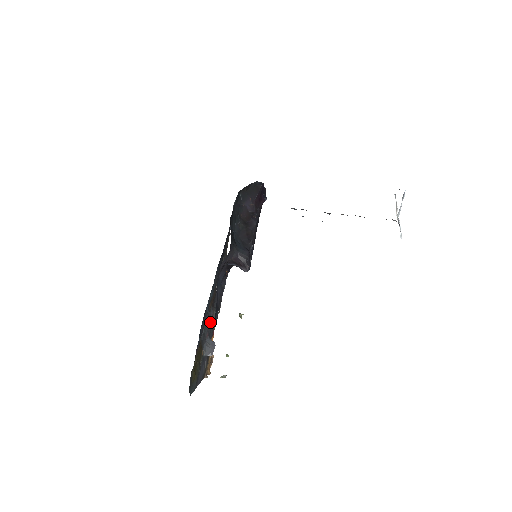
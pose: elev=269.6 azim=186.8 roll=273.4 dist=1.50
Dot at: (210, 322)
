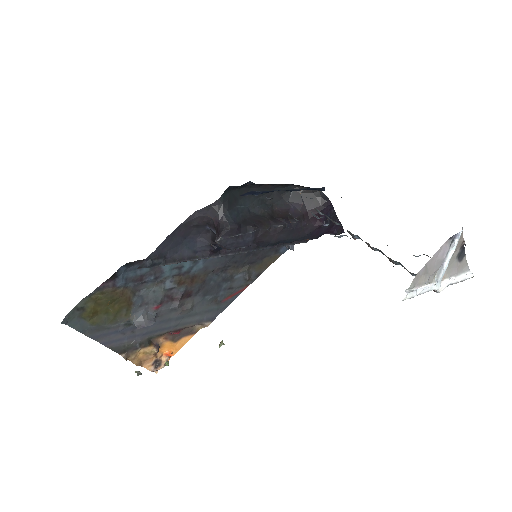
Dot at: (172, 303)
